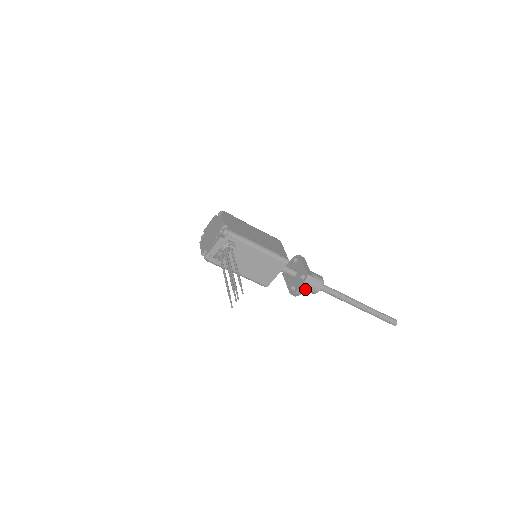
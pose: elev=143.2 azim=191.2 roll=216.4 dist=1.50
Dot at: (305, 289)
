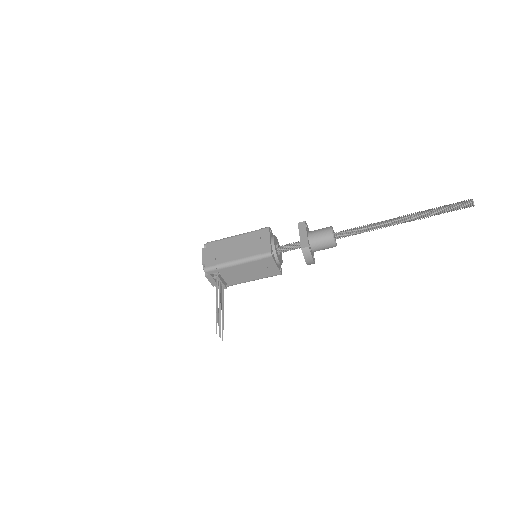
Dot at: (311, 259)
